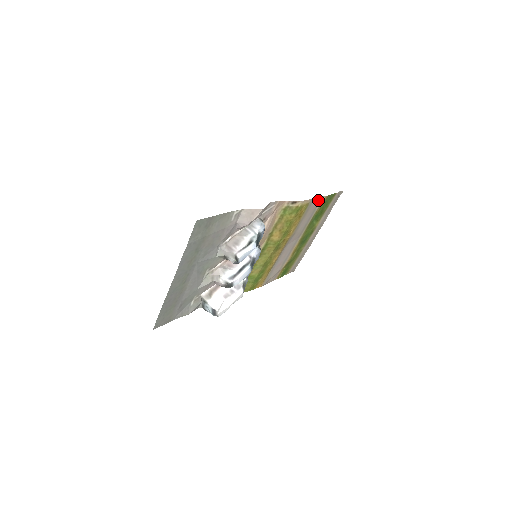
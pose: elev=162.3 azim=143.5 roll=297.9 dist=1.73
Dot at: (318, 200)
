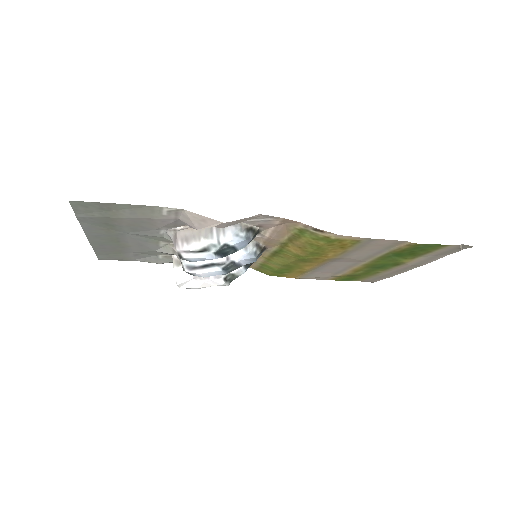
Dot at: (391, 241)
